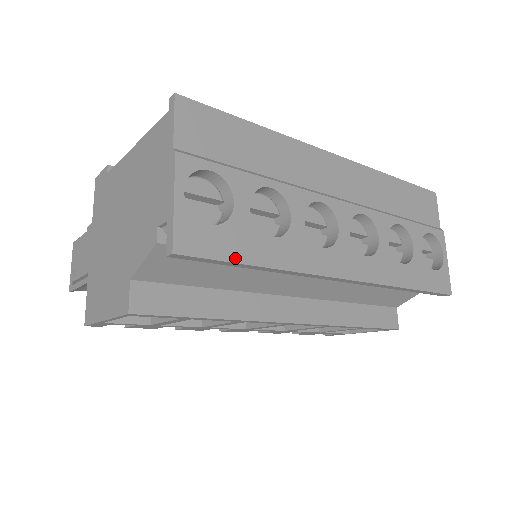
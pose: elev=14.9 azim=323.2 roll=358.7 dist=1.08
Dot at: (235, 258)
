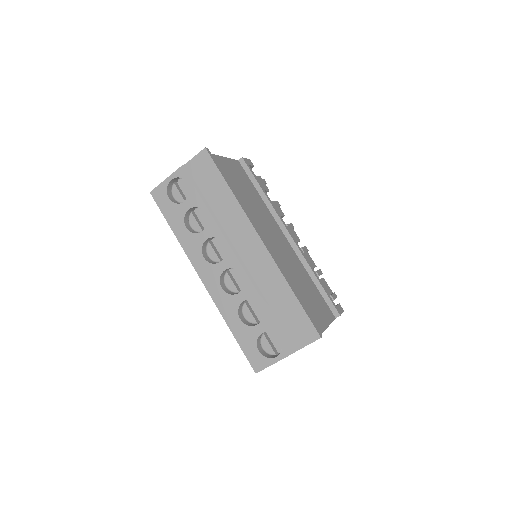
Dot at: (166, 216)
